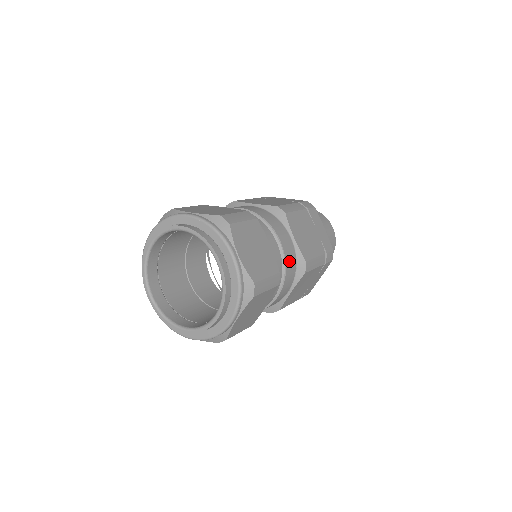
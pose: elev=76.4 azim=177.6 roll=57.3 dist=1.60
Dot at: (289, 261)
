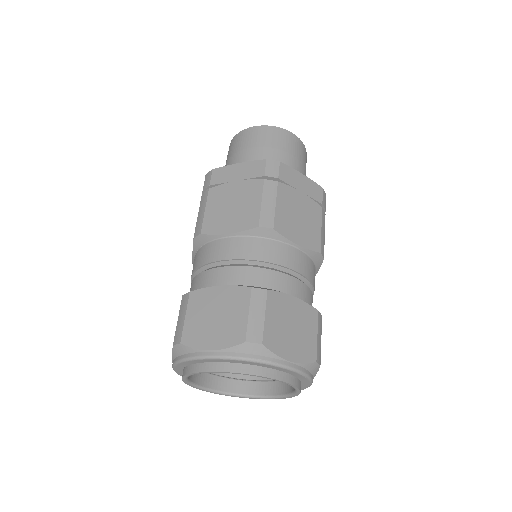
Dot at: occluded
